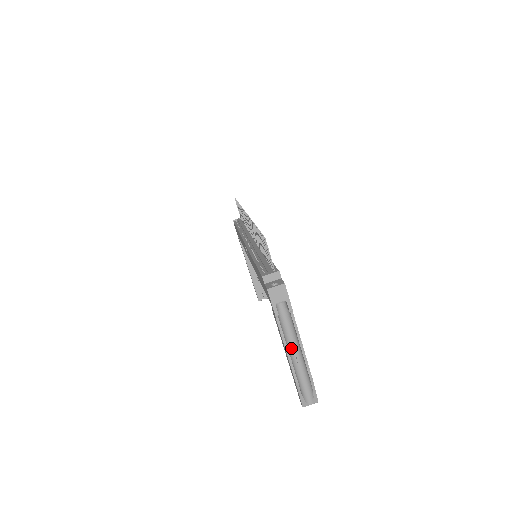
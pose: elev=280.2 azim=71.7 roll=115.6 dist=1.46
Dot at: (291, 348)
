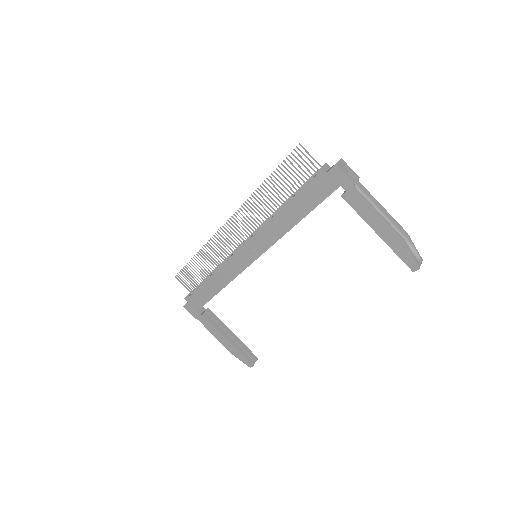
Dot at: (377, 218)
